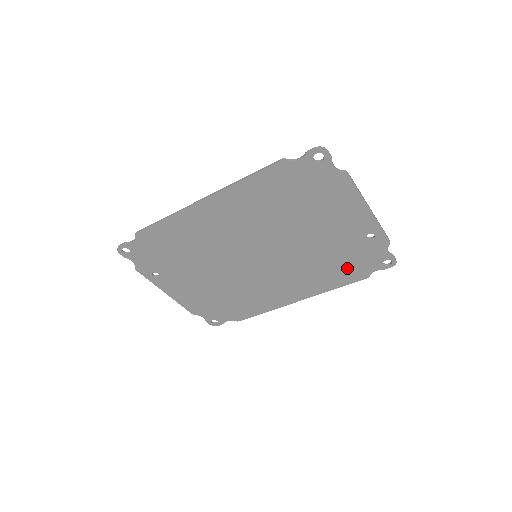
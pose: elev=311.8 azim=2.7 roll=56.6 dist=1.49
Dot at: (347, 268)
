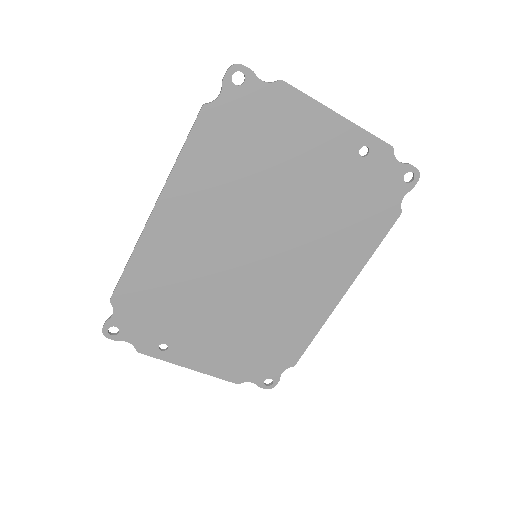
Dot at: (368, 213)
